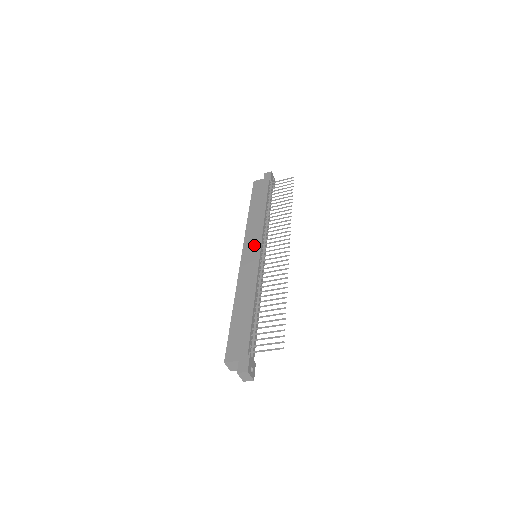
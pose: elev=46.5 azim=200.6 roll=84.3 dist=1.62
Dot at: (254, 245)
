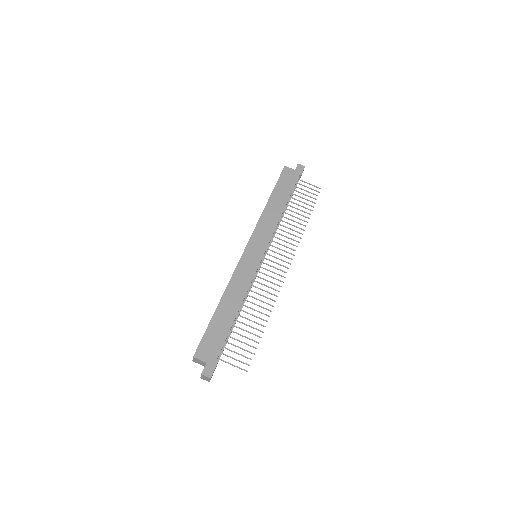
Dot at: (260, 246)
